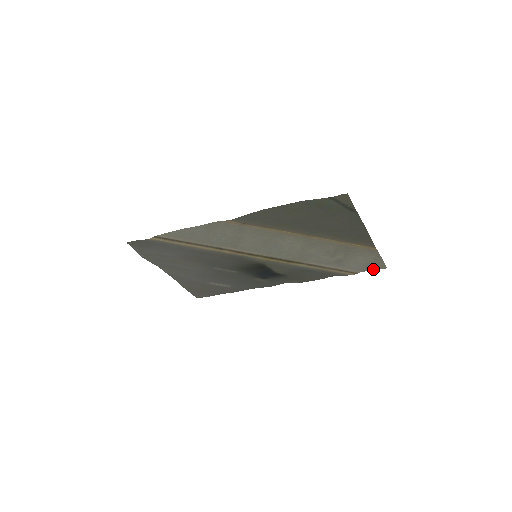
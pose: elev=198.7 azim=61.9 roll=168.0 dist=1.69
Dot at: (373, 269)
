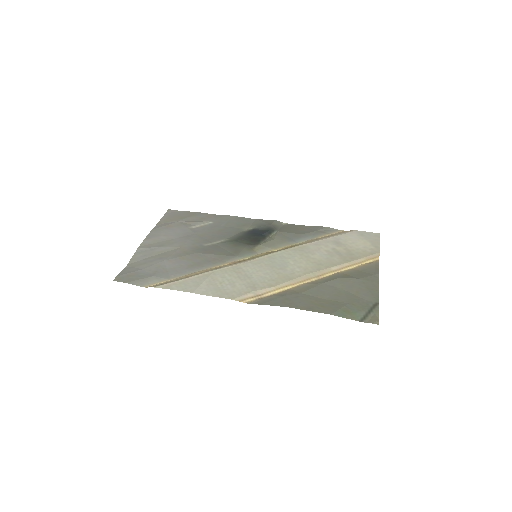
Dot at: (366, 232)
